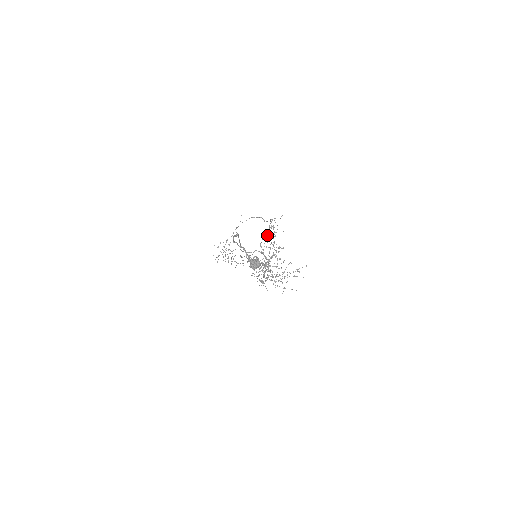
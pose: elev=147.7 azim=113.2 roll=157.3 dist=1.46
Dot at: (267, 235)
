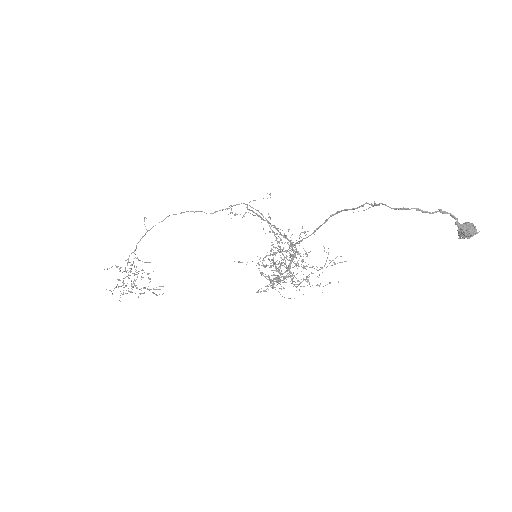
Dot at: (268, 222)
